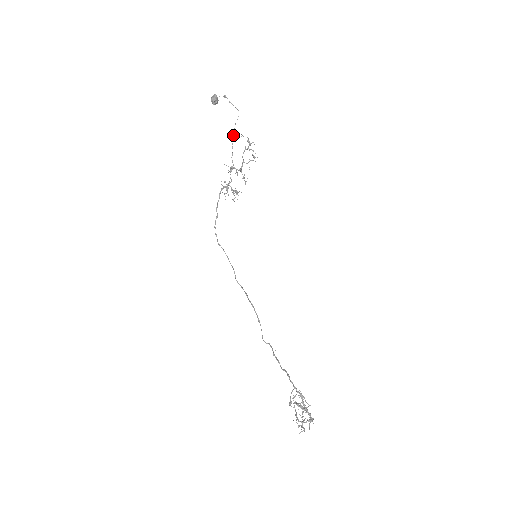
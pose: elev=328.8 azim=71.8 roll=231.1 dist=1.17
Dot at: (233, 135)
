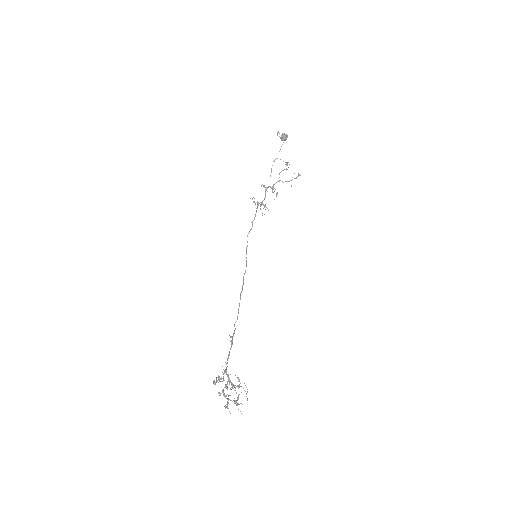
Dot at: (274, 161)
